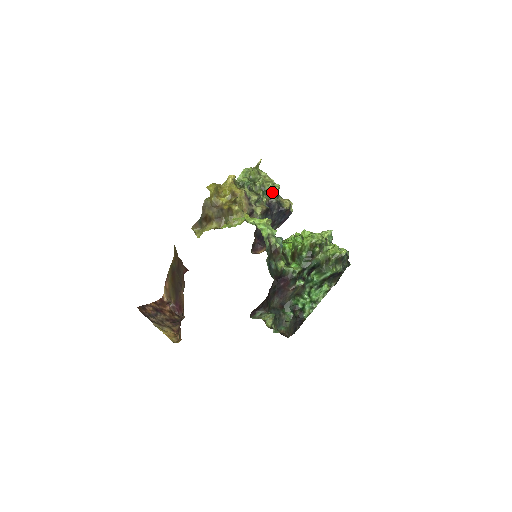
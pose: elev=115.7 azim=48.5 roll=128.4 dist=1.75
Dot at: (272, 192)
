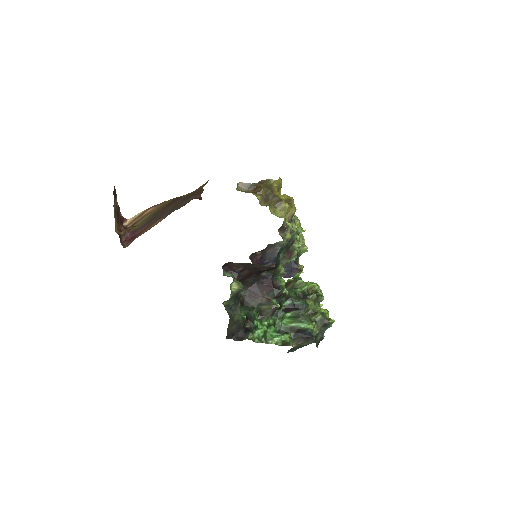
Dot at: occluded
